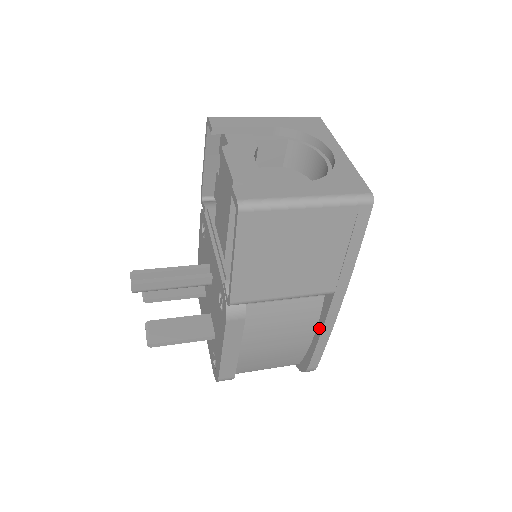
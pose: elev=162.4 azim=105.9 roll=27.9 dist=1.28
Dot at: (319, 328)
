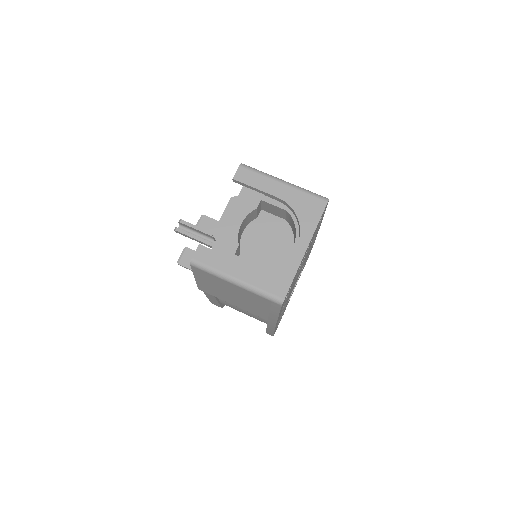
Dot at: occluded
